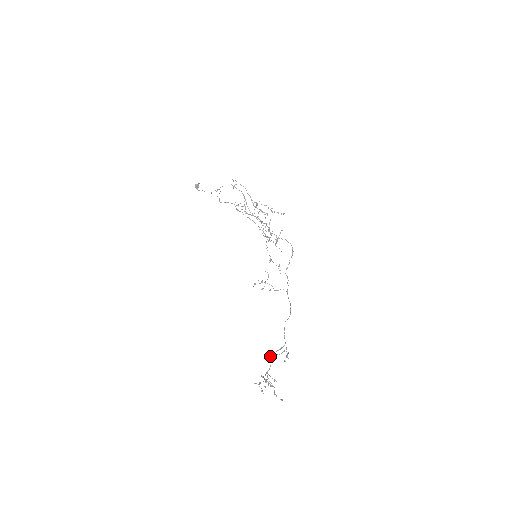
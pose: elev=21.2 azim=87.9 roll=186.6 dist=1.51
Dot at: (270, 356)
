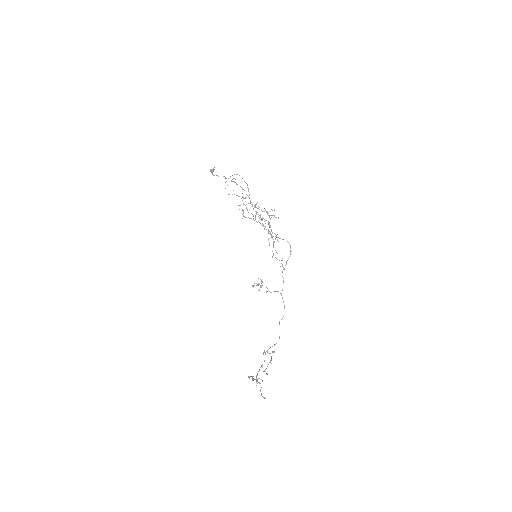
Dot at: occluded
